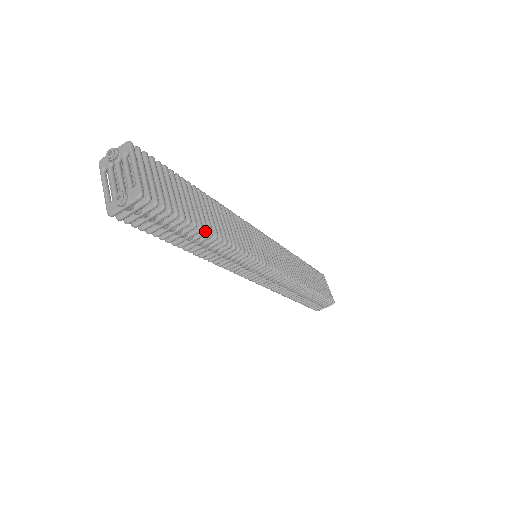
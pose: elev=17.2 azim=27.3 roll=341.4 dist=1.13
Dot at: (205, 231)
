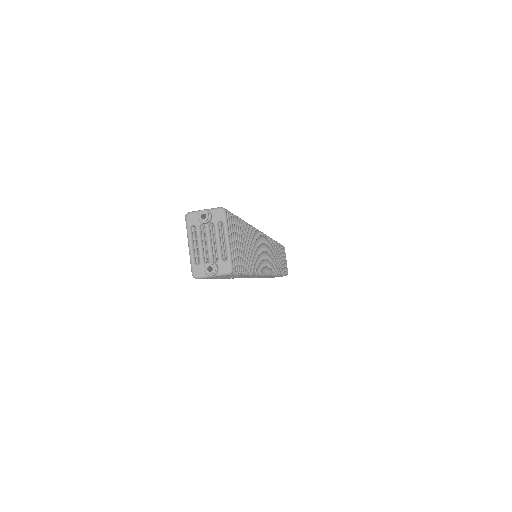
Dot at: (250, 273)
